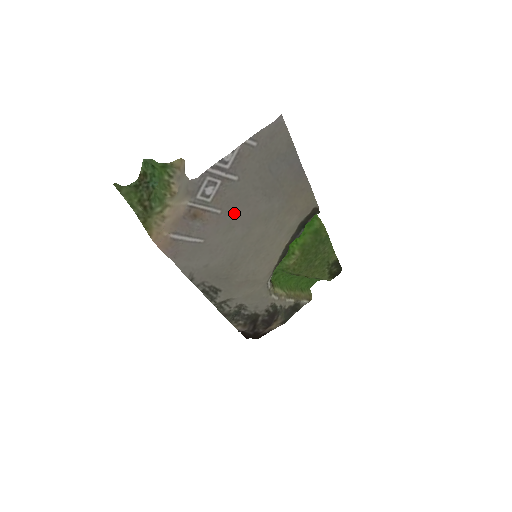
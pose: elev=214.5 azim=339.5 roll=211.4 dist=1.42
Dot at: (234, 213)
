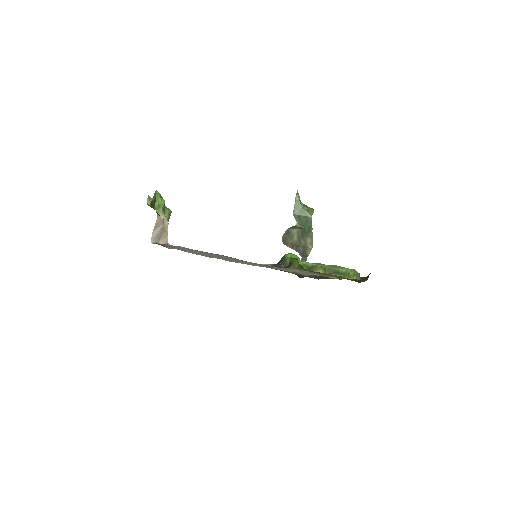
Dot at: (198, 254)
